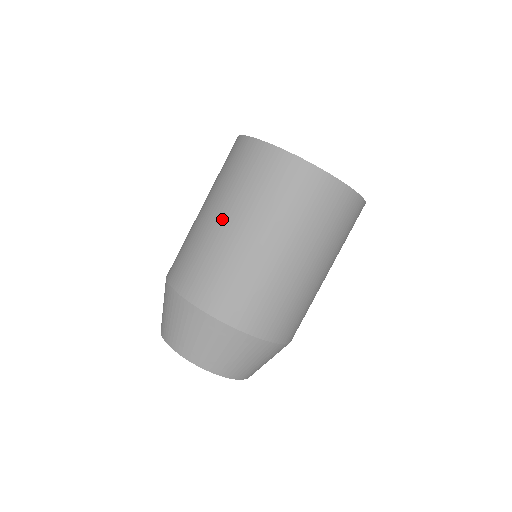
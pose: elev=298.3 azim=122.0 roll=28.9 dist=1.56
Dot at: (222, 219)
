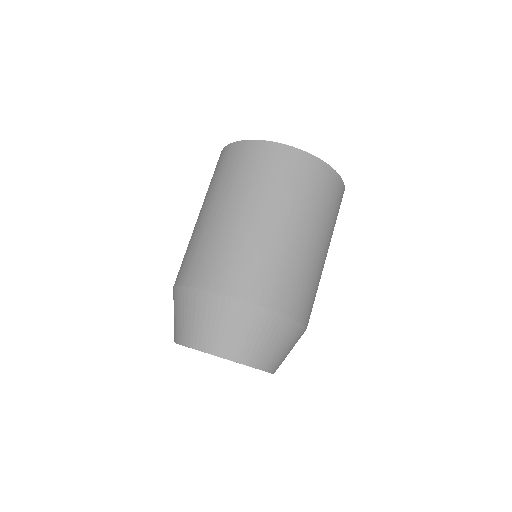
Dot at: (201, 213)
